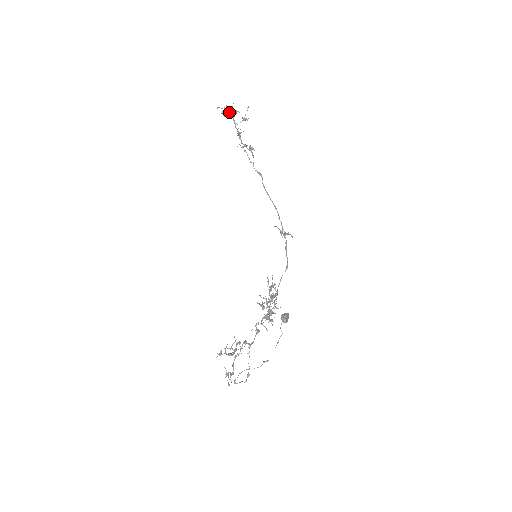
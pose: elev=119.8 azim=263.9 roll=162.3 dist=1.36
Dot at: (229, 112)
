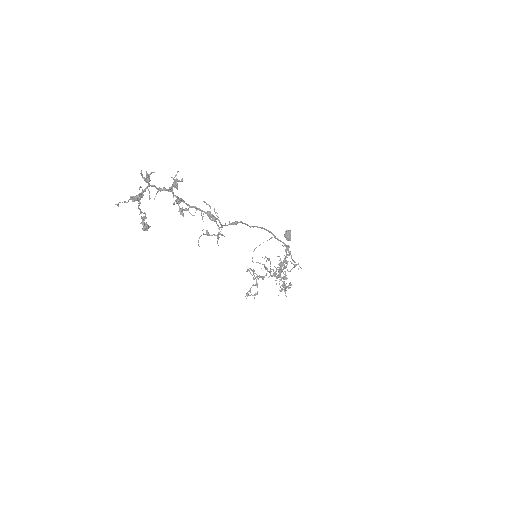
Dot at: occluded
